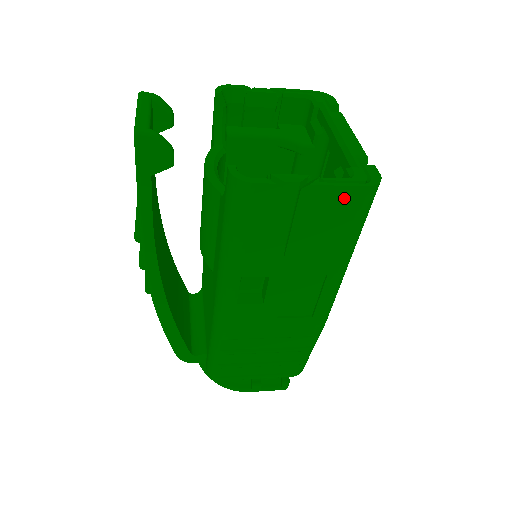
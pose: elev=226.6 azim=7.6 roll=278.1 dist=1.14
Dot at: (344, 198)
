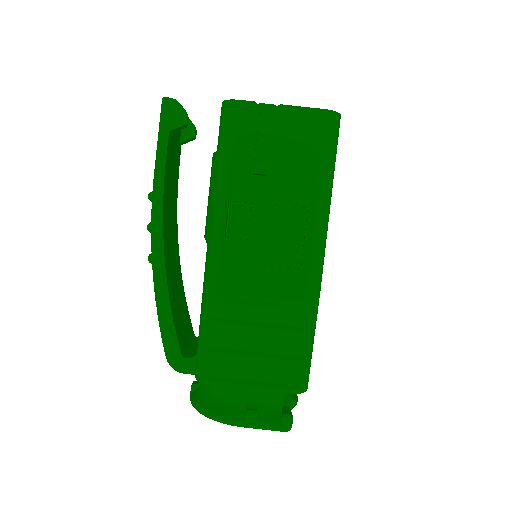
Dot at: (310, 119)
